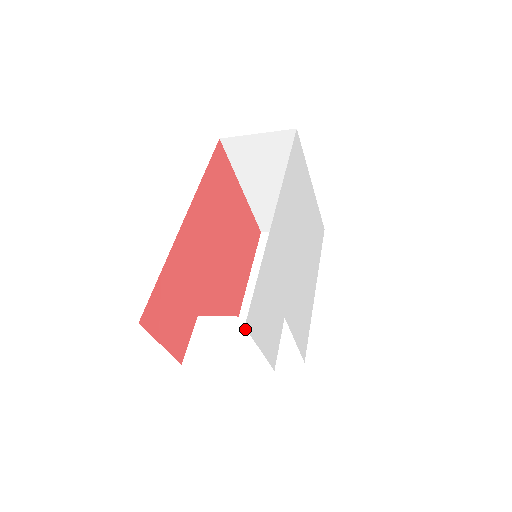
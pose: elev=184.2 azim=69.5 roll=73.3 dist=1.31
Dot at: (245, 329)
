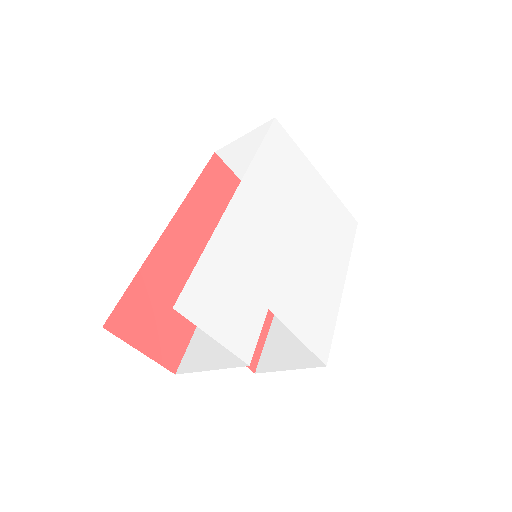
Dot at: occluded
